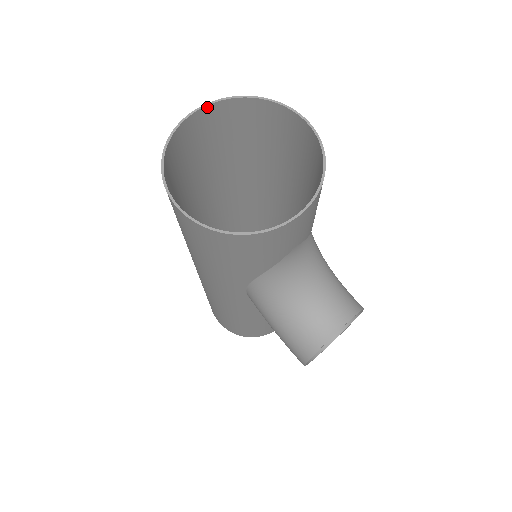
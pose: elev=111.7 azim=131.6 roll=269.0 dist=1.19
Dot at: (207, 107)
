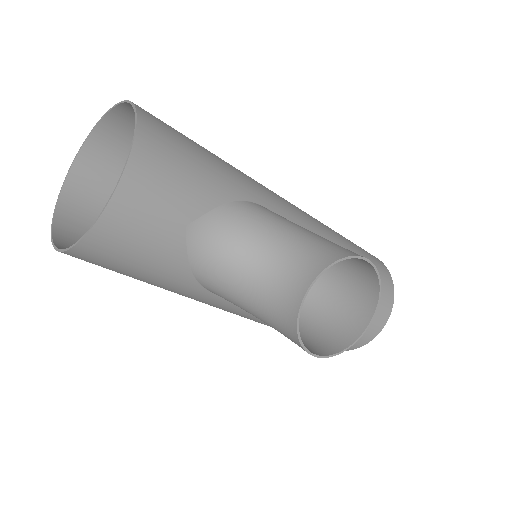
Dot at: (83, 150)
